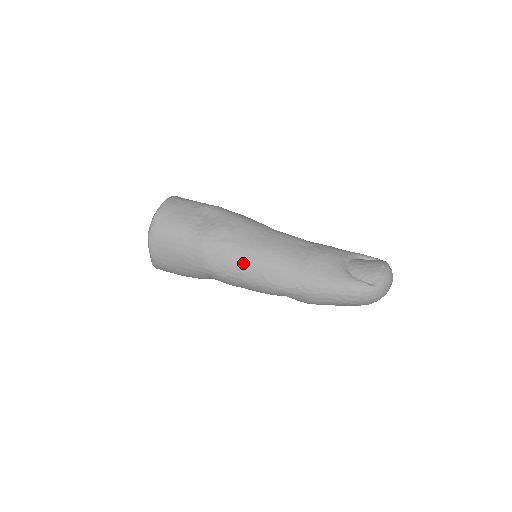
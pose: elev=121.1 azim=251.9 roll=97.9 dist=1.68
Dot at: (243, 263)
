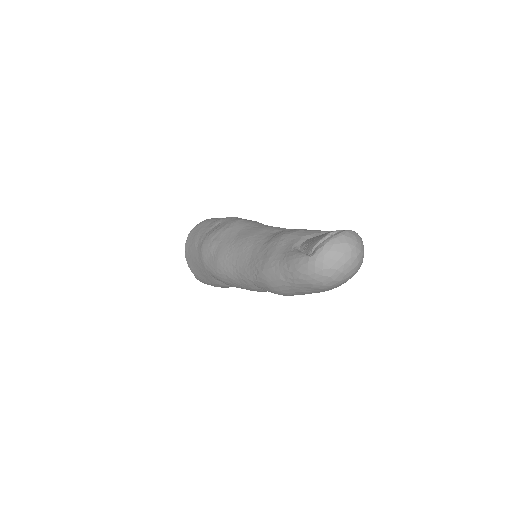
Dot at: (222, 257)
